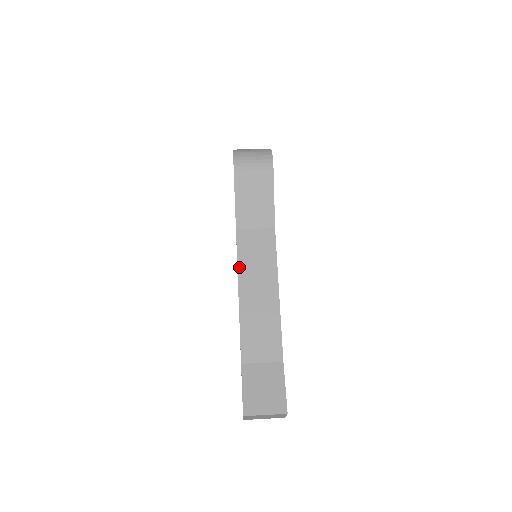
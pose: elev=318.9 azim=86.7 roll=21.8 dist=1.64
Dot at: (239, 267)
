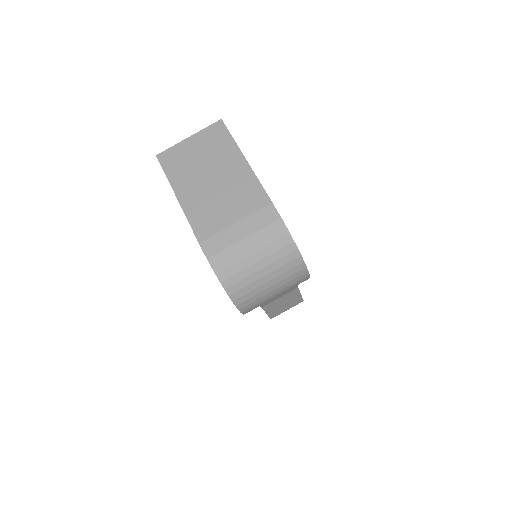
Dot at: occluded
